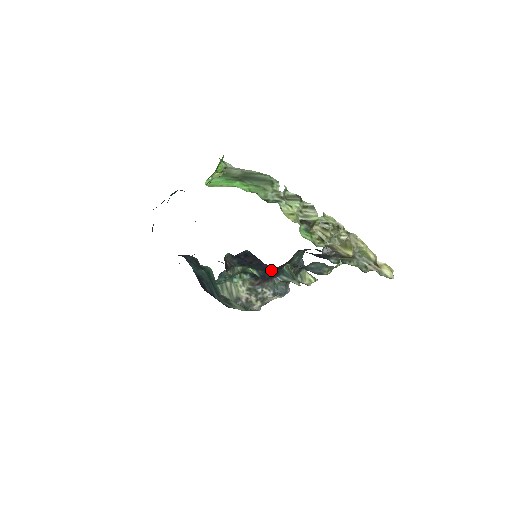
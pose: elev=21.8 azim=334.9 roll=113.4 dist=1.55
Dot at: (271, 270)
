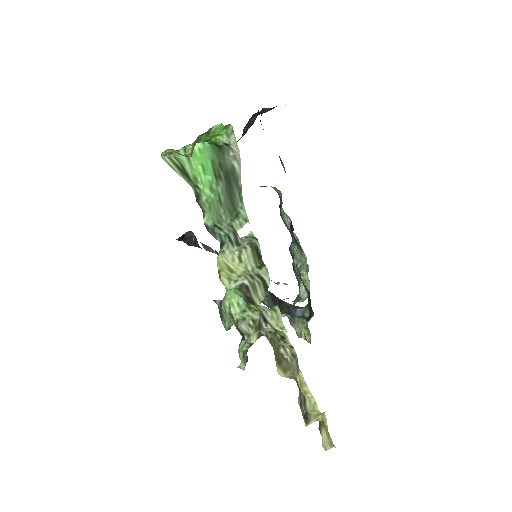
Dot at: occluded
